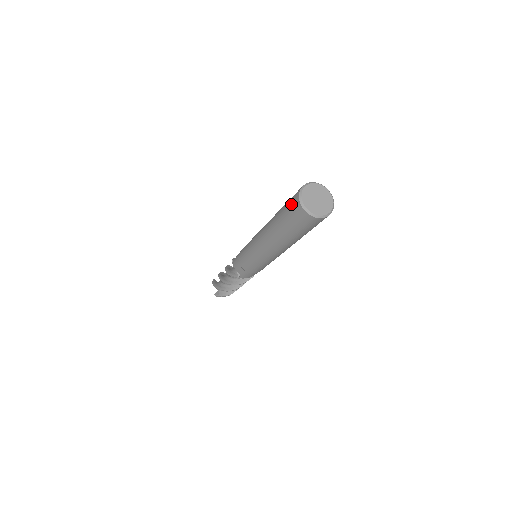
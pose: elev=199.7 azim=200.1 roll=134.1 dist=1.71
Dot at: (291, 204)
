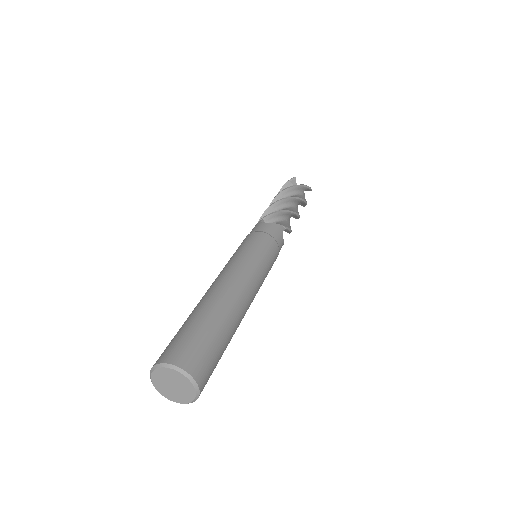
Dot at: (164, 350)
